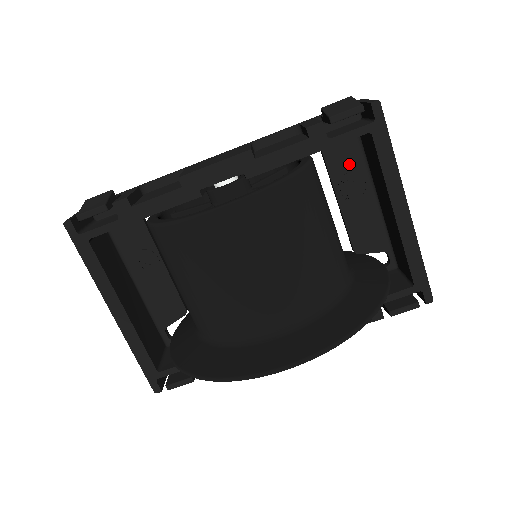
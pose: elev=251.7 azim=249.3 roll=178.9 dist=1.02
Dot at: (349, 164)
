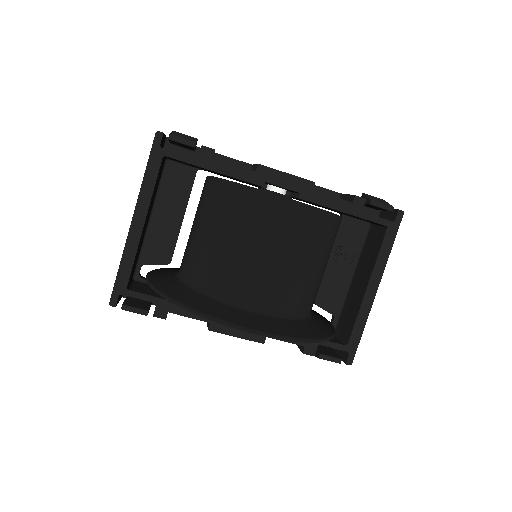
Dot at: (351, 241)
